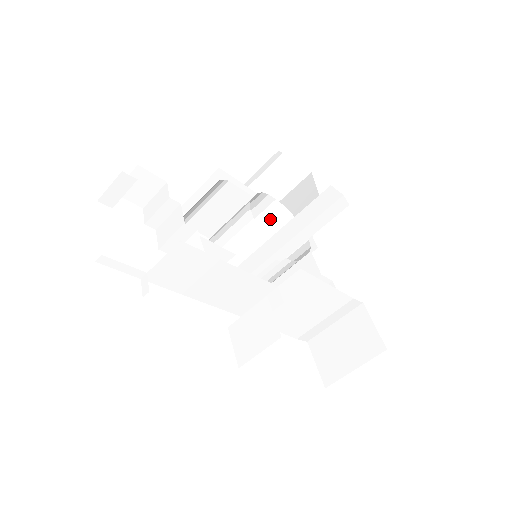
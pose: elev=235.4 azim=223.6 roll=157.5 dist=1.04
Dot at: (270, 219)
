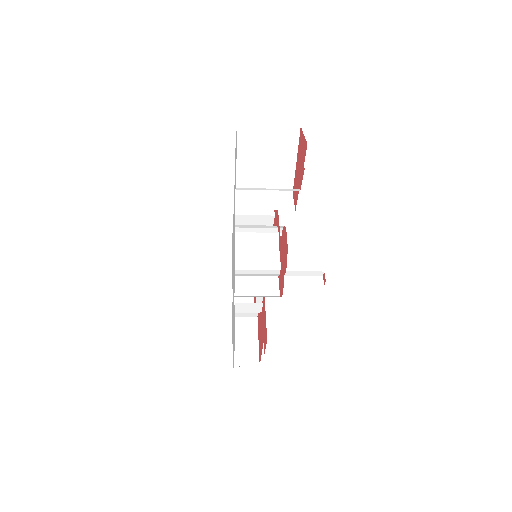
Dot at: (271, 228)
